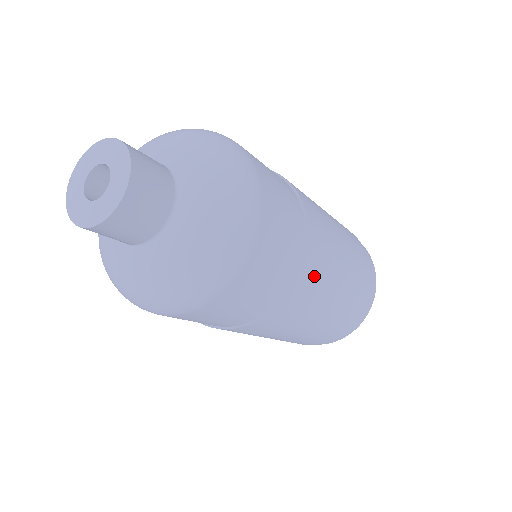
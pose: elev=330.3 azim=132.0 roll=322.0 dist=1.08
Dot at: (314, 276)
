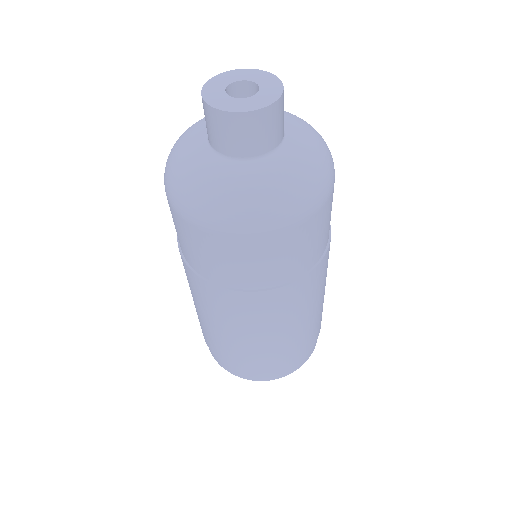
Dot at: occluded
